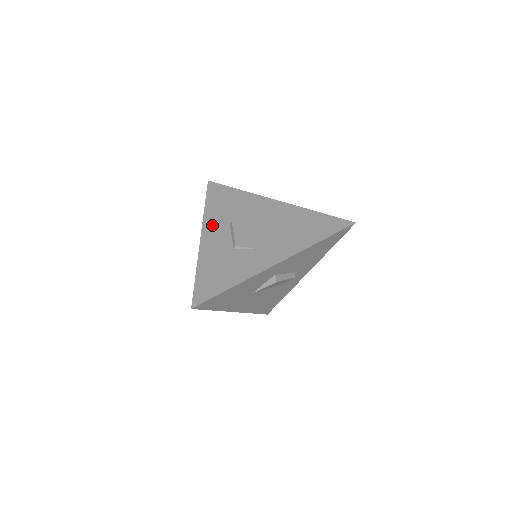
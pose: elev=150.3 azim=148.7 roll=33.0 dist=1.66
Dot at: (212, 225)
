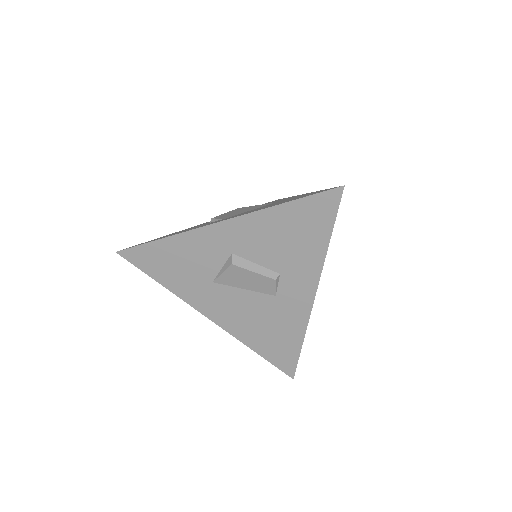
Dot at: occluded
